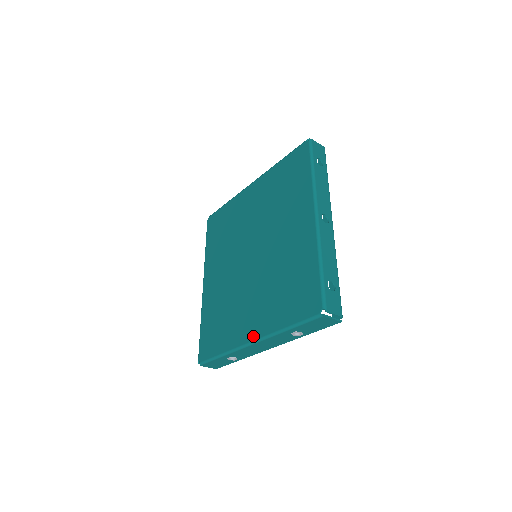
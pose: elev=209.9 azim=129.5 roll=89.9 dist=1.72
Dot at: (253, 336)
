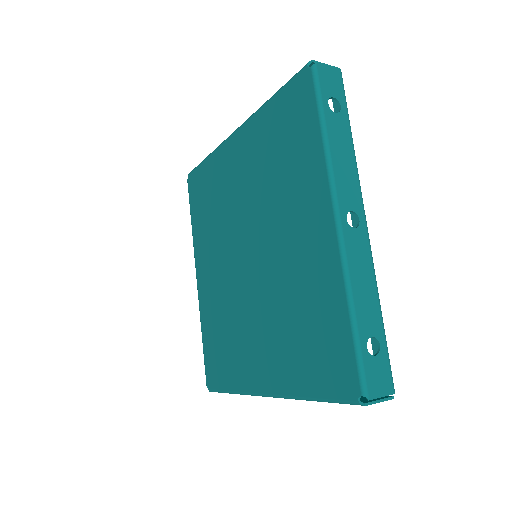
Dot at: (266, 388)
